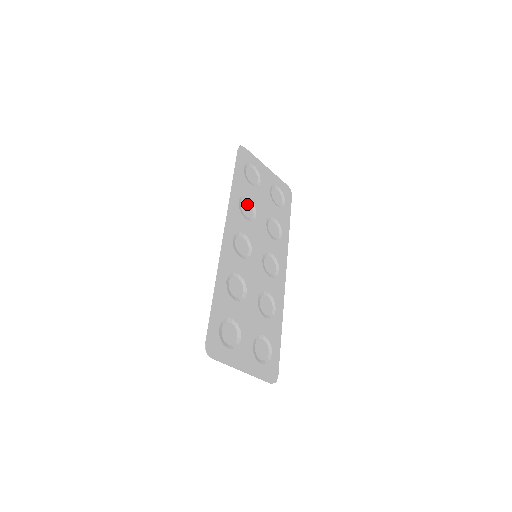
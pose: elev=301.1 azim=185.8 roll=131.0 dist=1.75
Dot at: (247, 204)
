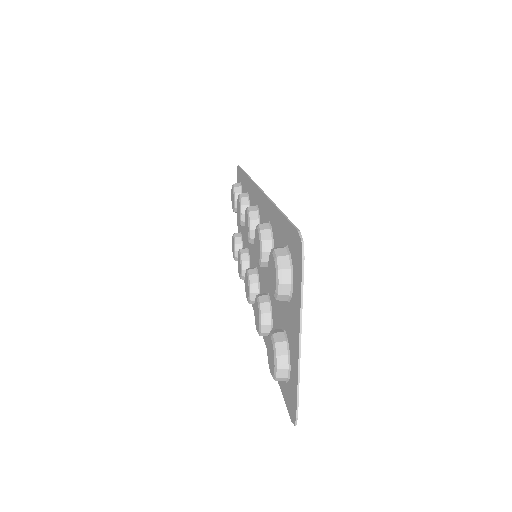
Dot at: occluded
